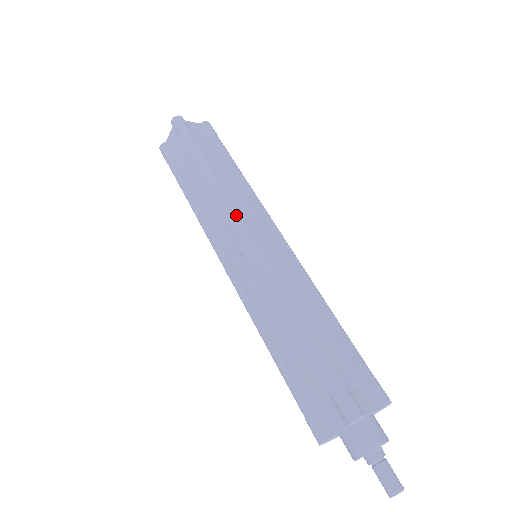
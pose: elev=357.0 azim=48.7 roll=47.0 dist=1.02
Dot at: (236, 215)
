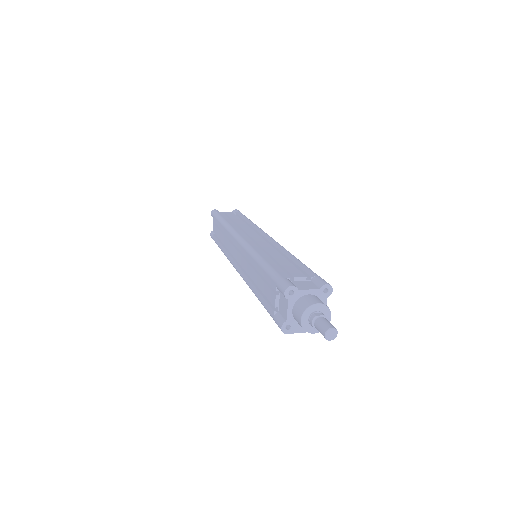
Dot at: (235, 233)
